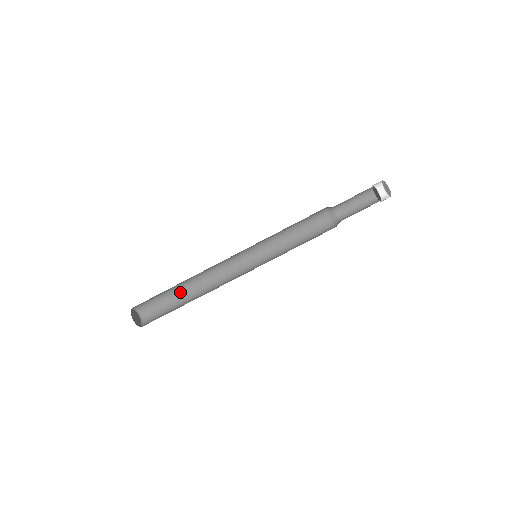
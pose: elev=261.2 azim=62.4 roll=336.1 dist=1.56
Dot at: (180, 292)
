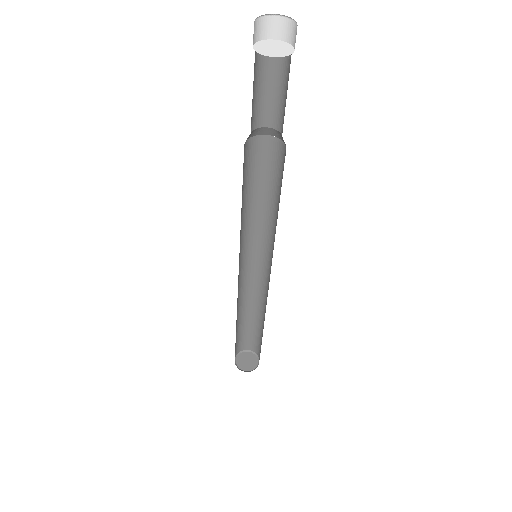
Dot at: (245, 319)
